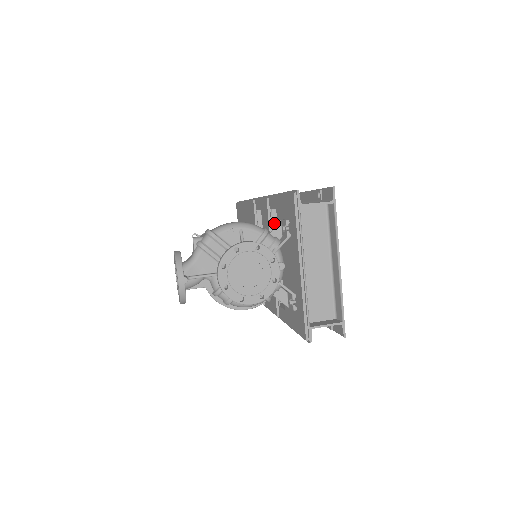
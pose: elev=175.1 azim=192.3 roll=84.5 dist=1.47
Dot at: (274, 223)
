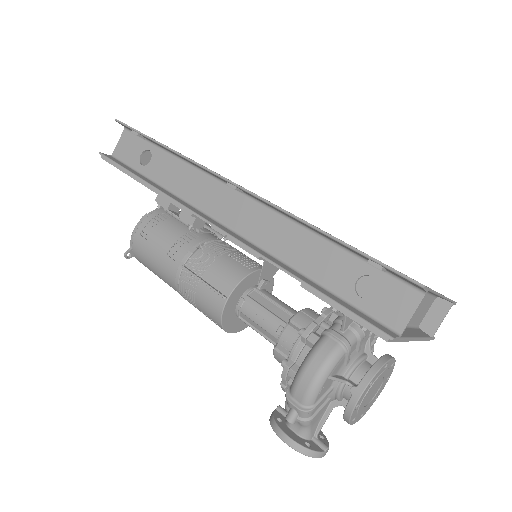
Dot at: occluded
